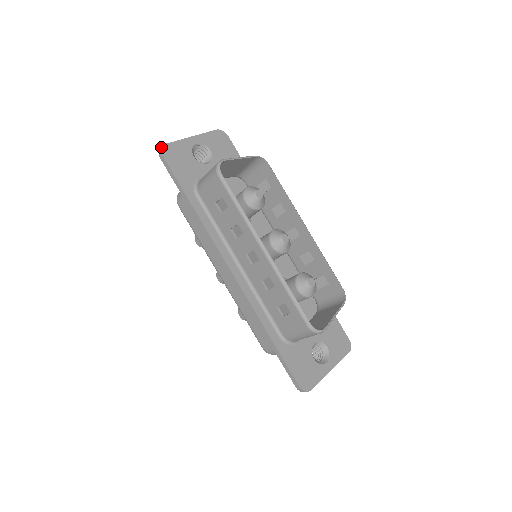
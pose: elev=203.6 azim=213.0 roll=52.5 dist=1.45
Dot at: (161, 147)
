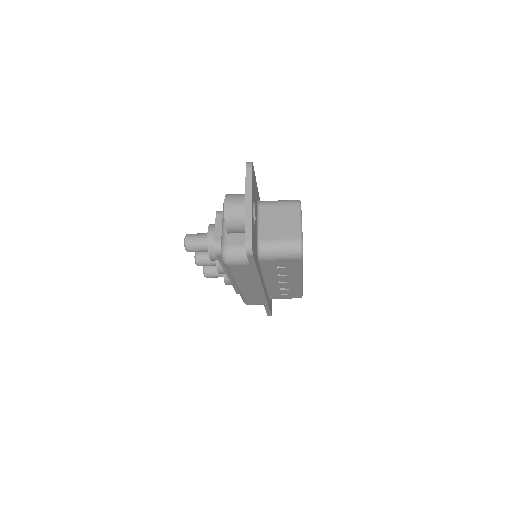
Dot at: (252, 248)
